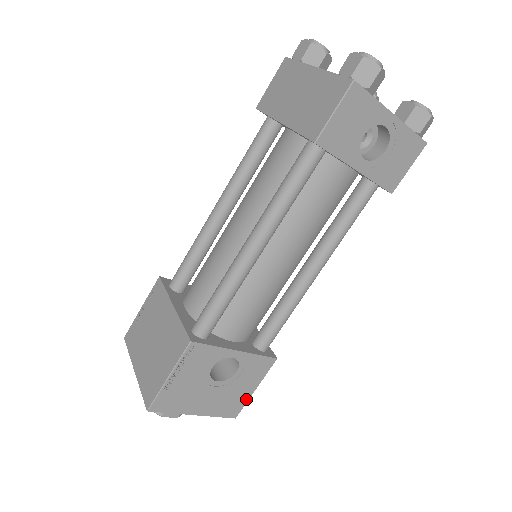
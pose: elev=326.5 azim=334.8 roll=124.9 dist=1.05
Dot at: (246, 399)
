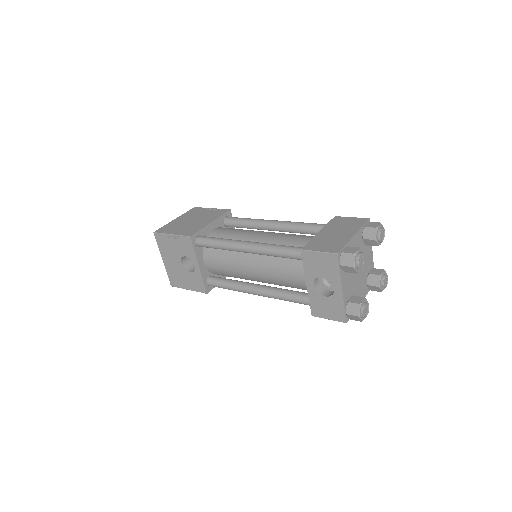
Dot at: (182, 287)
